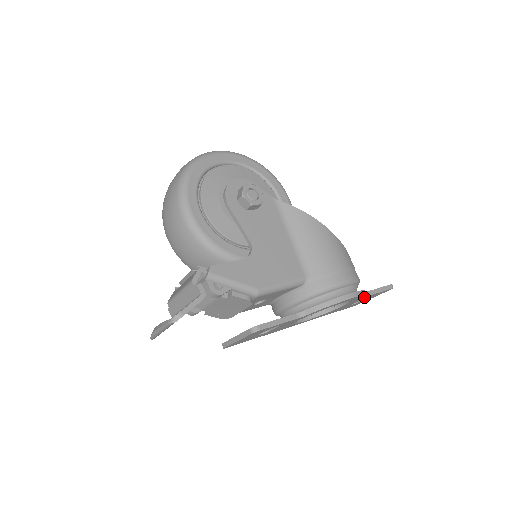
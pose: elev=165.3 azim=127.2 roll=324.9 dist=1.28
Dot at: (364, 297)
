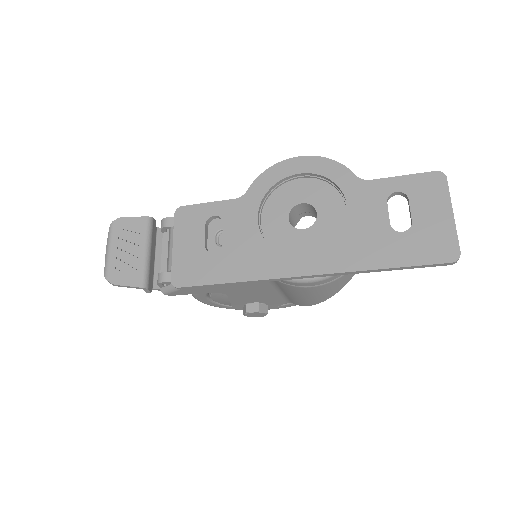
Dot at: (366, 183)
